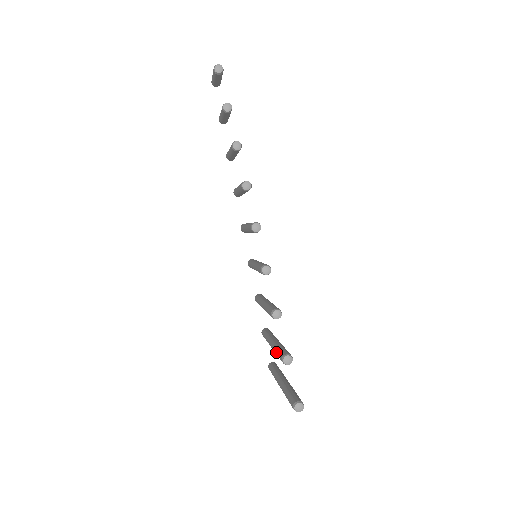
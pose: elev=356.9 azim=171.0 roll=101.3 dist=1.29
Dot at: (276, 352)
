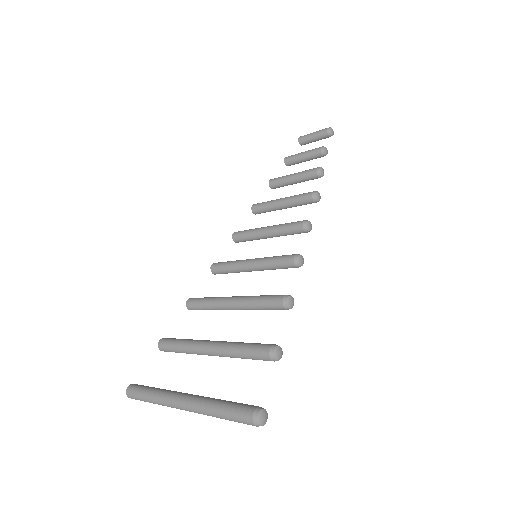
Dot at: (242, 344)
